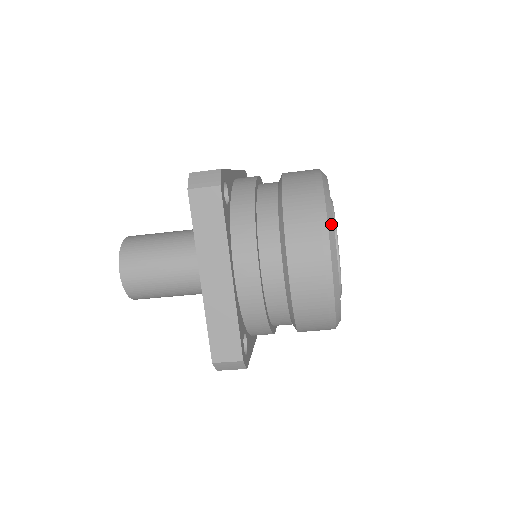
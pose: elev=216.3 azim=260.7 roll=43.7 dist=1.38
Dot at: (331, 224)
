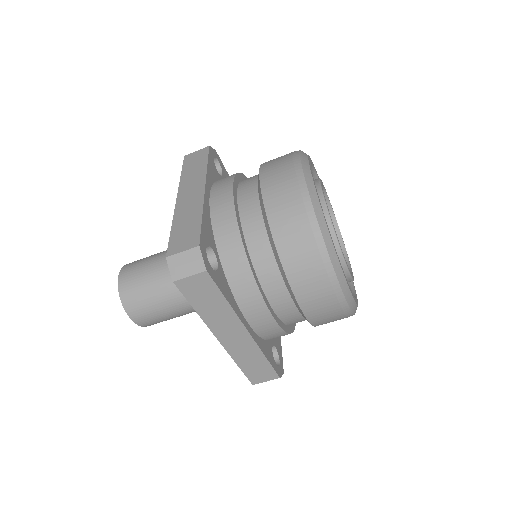
Dot at: (333, 256)
